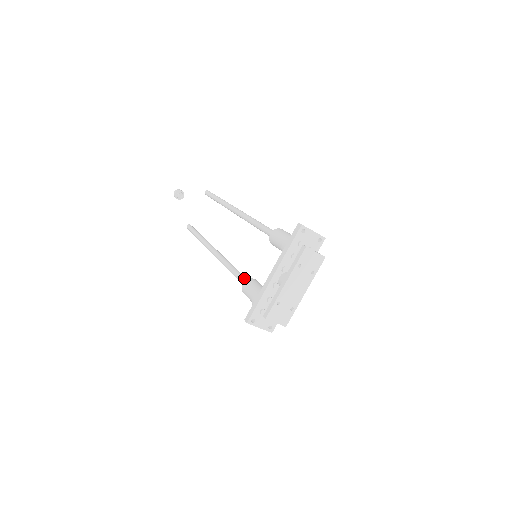
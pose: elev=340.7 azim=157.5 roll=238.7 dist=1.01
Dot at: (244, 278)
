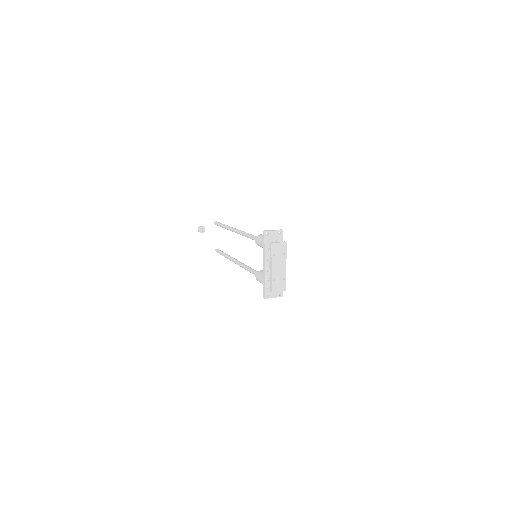
Dot at: (256, 272)
